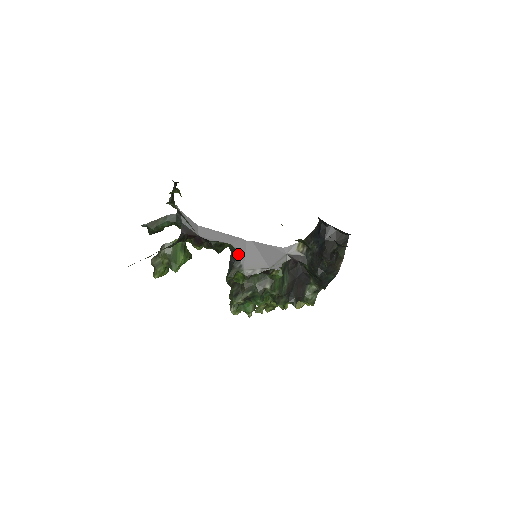
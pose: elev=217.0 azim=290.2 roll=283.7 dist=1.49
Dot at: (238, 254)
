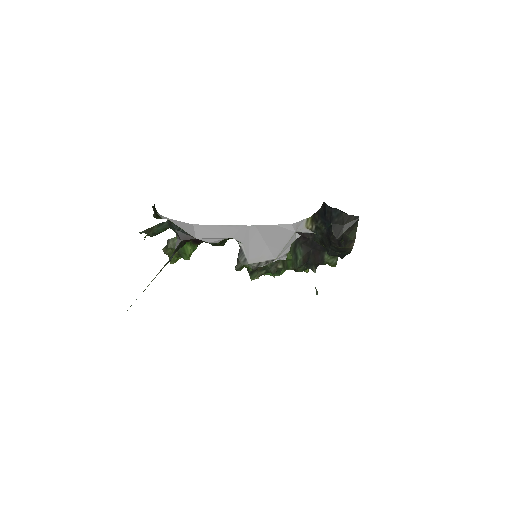
Dot at: (241, 246)
